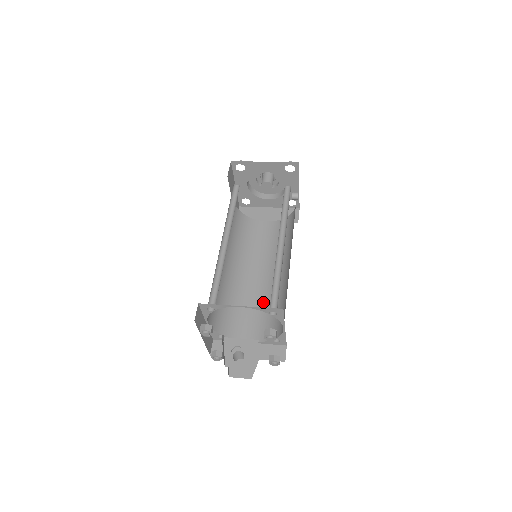
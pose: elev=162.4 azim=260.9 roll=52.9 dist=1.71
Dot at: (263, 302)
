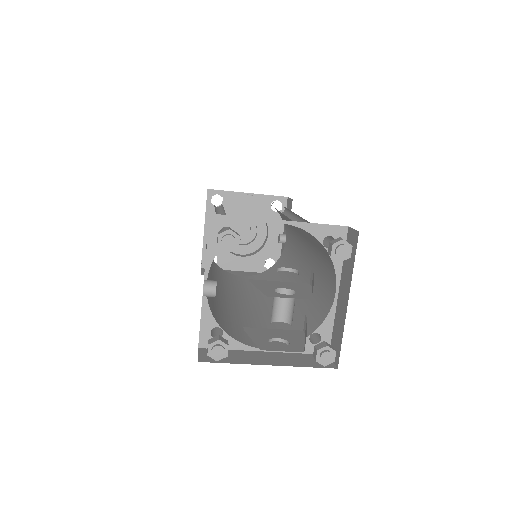
Dot at: (269, 319)
